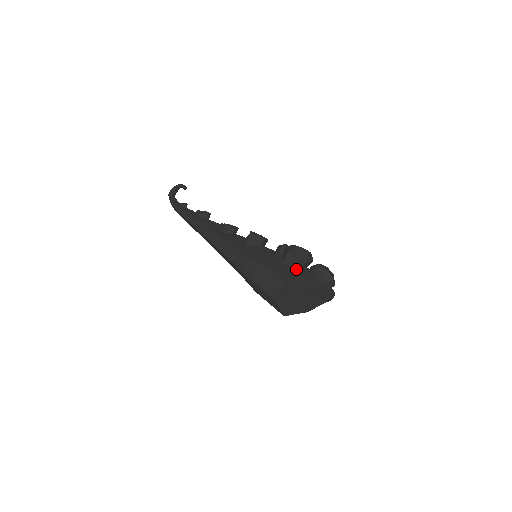
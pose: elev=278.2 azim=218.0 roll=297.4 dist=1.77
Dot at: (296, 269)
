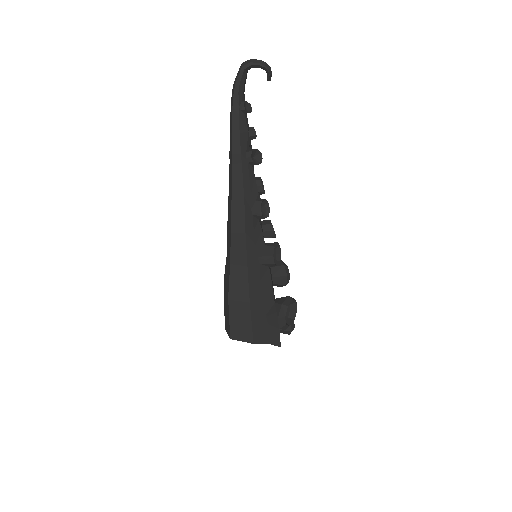
Dot at: (271, 331)
